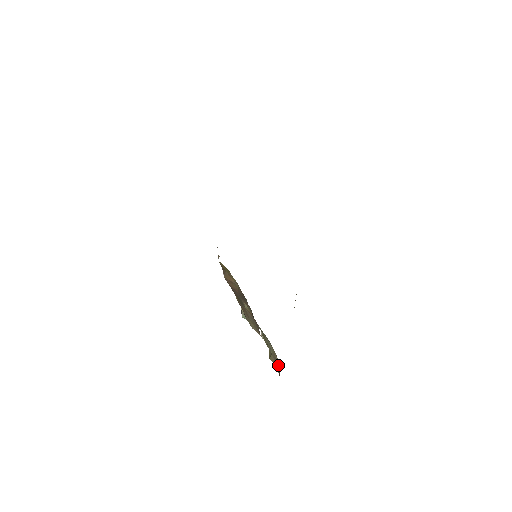
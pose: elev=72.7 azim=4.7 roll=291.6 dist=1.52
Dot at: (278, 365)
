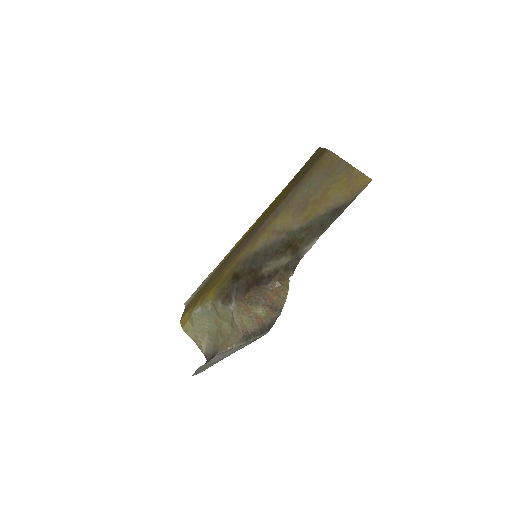
Dot at: (206, 345)
